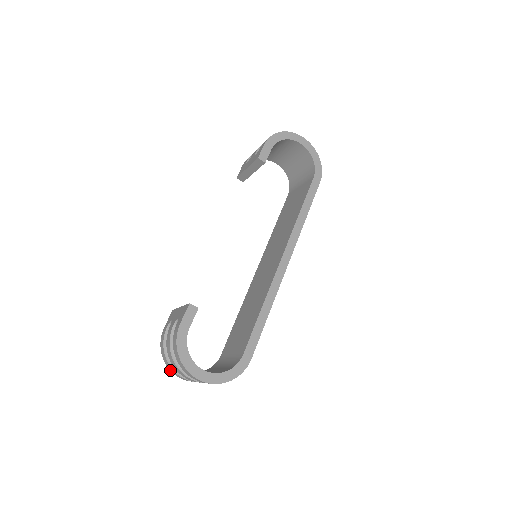
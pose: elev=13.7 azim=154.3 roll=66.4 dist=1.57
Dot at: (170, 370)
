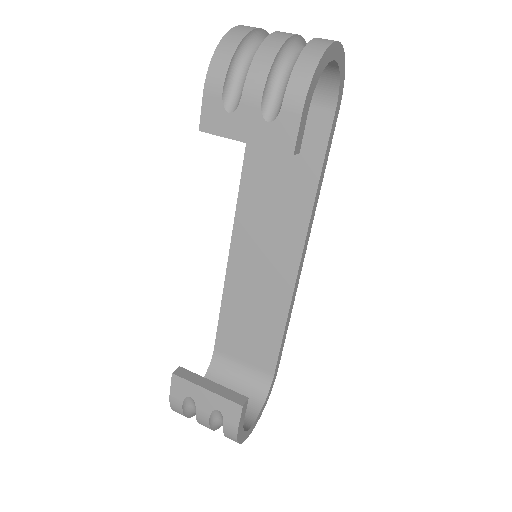
Dot at: occluded
